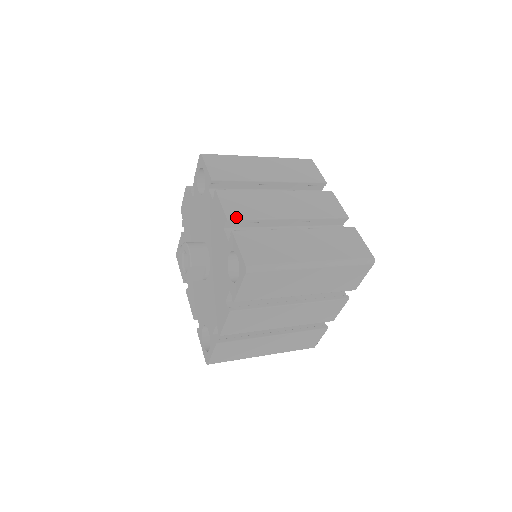
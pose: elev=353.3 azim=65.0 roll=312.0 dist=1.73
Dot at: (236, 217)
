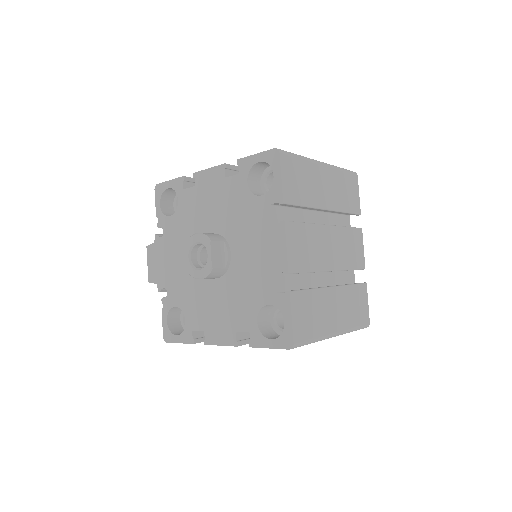
Dot at: (230, 165)
